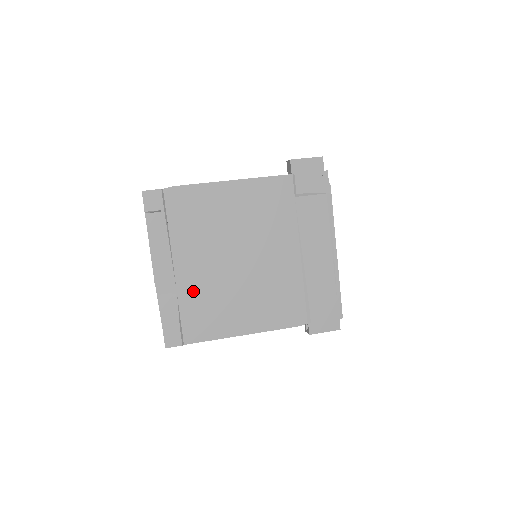
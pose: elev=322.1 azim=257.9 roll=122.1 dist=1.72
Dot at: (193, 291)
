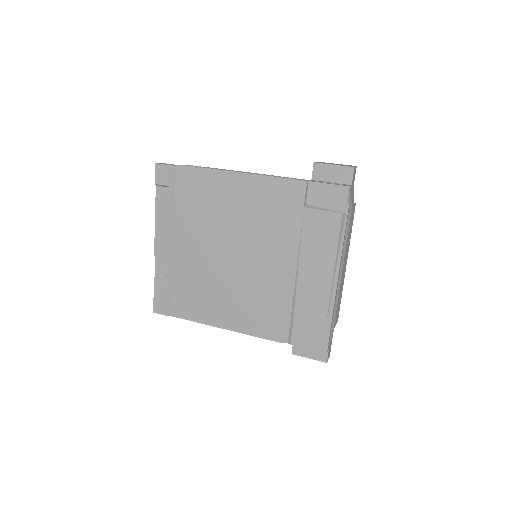
Dot at: (185, 271)
